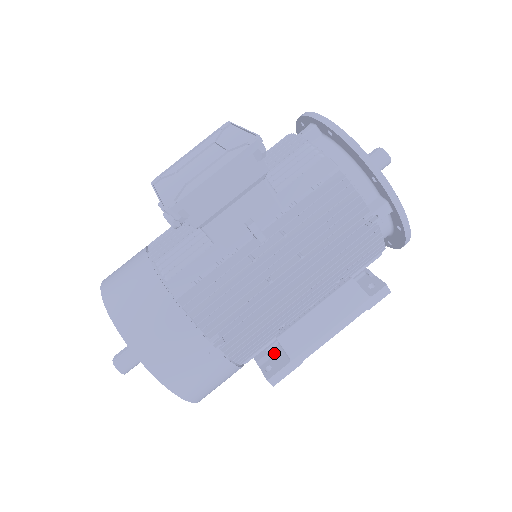
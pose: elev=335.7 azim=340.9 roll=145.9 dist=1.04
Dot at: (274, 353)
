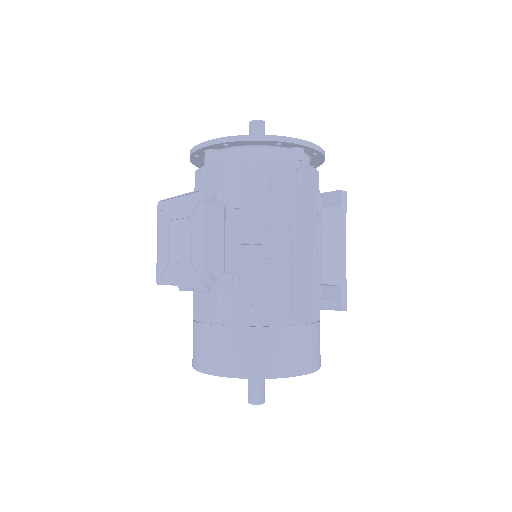
Dot at: (326, 294)
